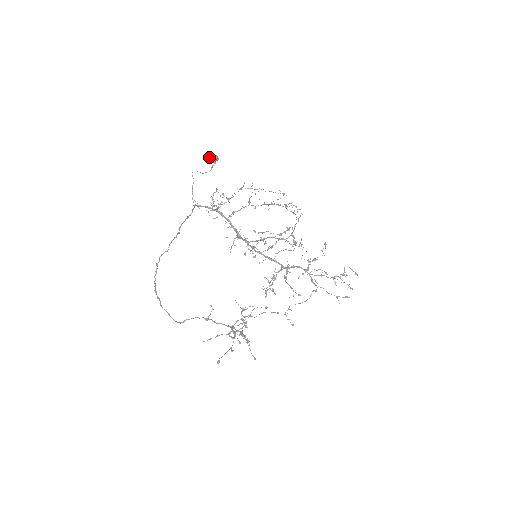
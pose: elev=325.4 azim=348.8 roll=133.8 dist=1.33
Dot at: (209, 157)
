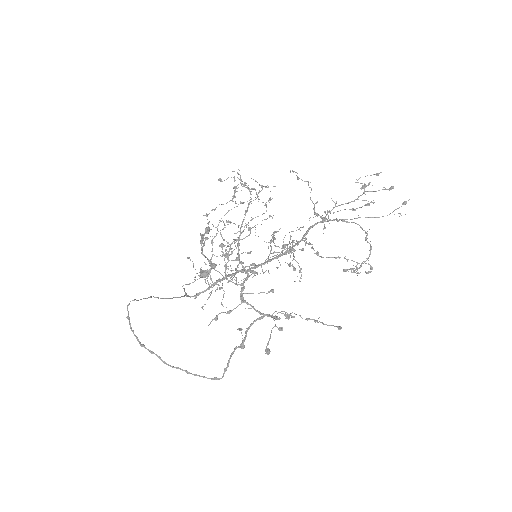
Dot at: occluded
